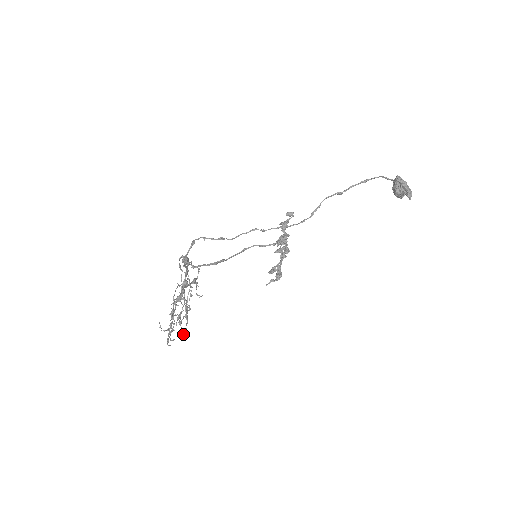
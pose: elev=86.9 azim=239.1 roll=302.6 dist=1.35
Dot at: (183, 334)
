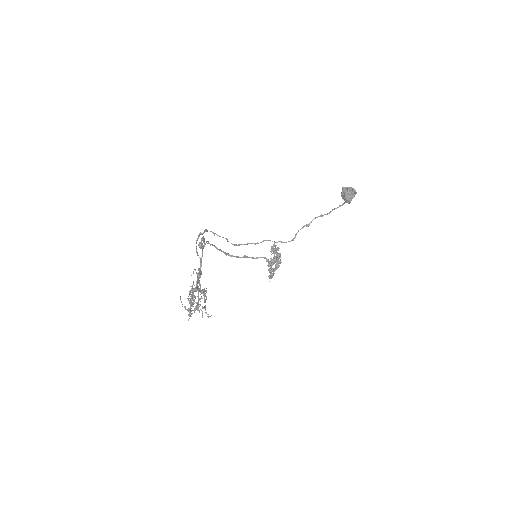
Dot at: (203, 307)
